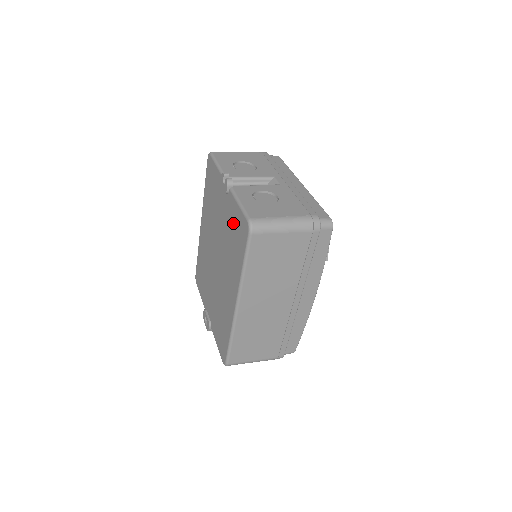
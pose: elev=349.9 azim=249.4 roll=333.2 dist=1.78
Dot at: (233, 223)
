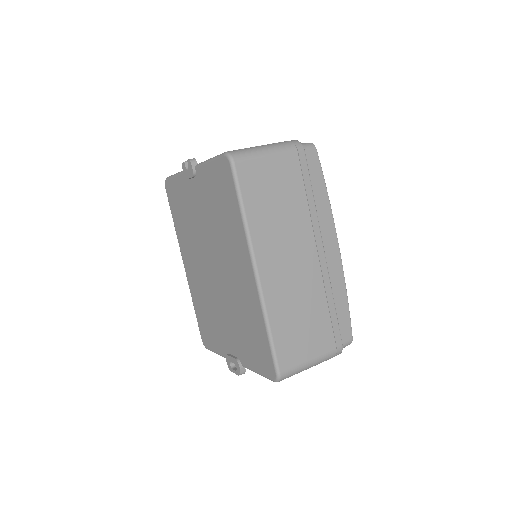
Dot at: (212, 190)
